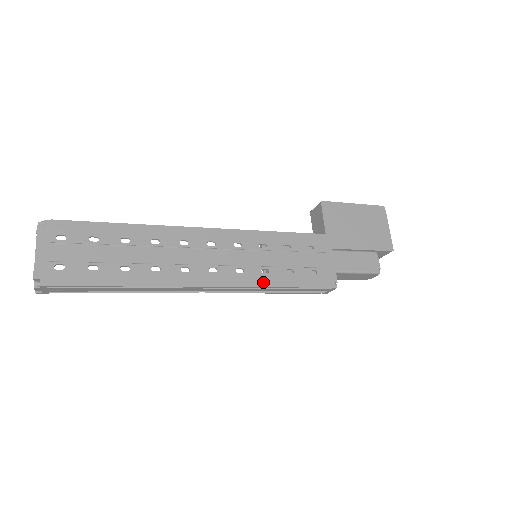
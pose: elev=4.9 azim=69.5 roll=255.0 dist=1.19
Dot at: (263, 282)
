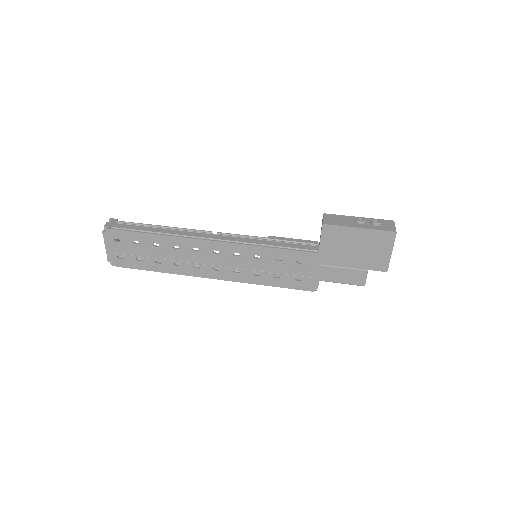
Dot at: (254, 281)
